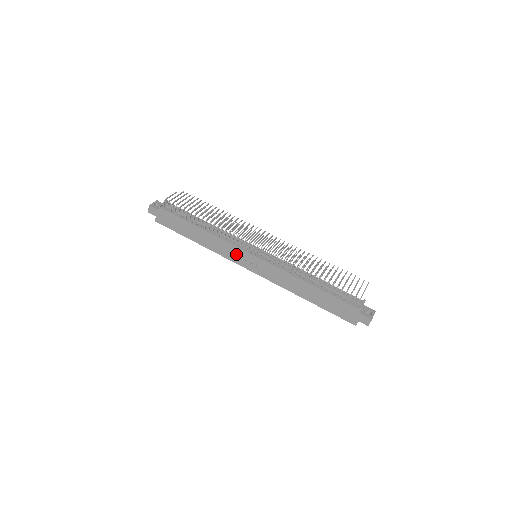
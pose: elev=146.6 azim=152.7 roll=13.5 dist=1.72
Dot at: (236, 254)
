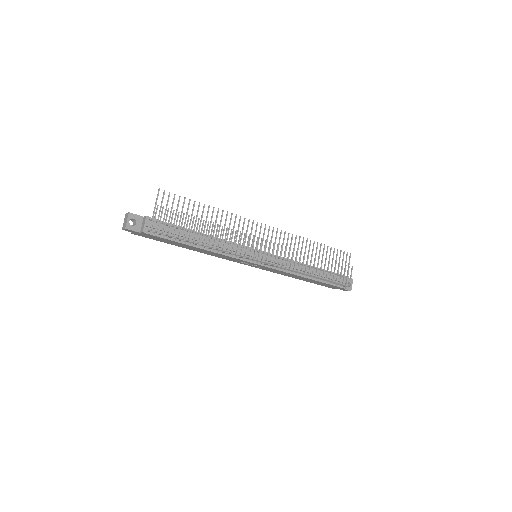
Dot at: occluded
